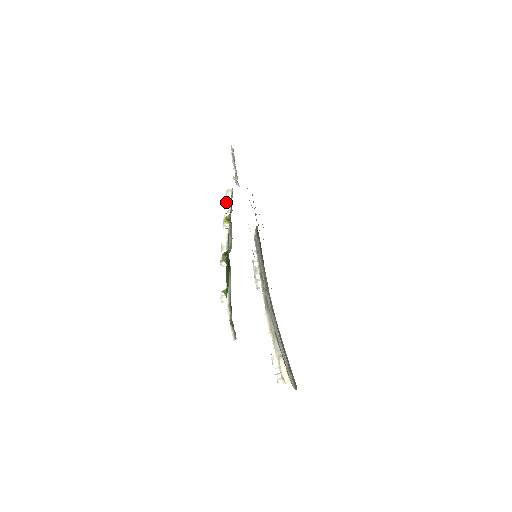
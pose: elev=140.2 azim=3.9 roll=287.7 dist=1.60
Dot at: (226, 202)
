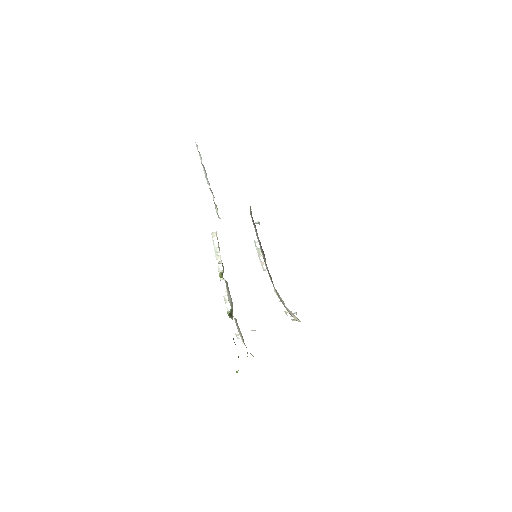
Dot at: (215, 250)
